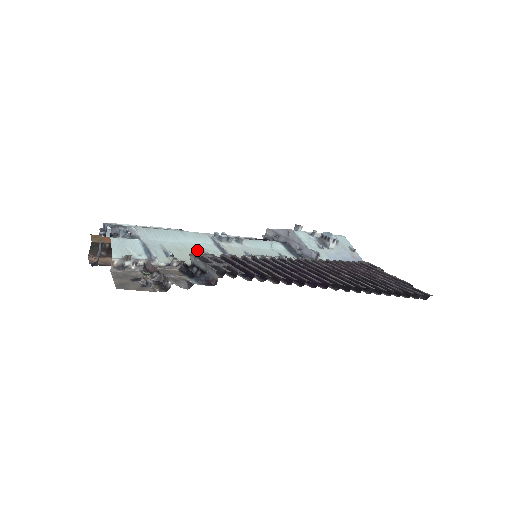
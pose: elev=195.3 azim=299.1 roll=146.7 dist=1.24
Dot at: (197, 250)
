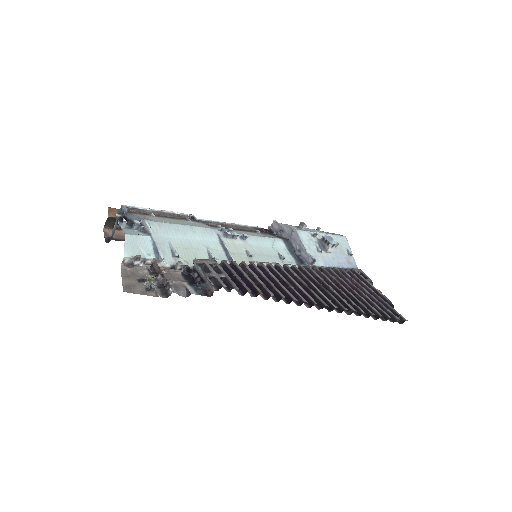
Dot at: (202, 249)
